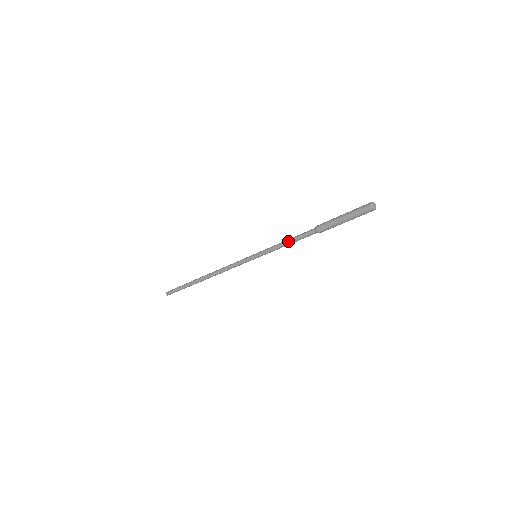
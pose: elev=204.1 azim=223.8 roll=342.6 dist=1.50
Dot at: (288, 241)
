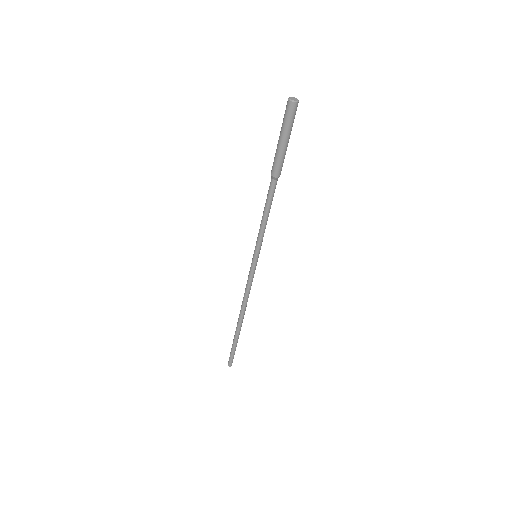
Dot at: (264, 213)
